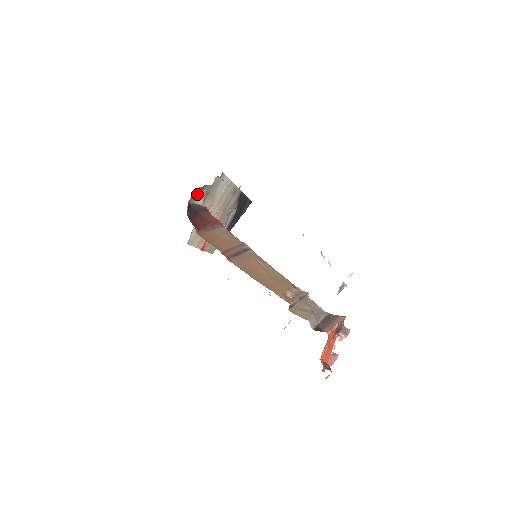
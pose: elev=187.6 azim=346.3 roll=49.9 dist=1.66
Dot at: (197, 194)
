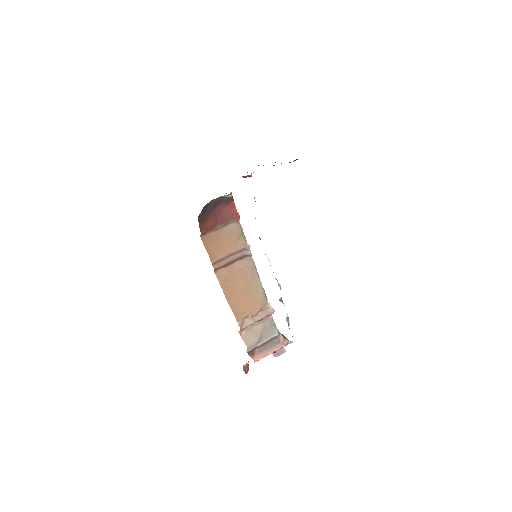
Dot at: occluded
